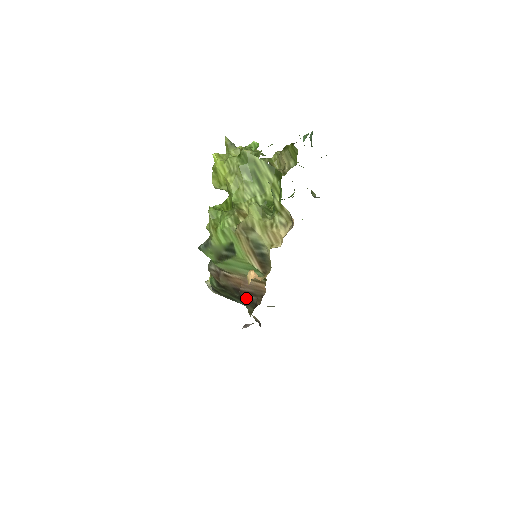
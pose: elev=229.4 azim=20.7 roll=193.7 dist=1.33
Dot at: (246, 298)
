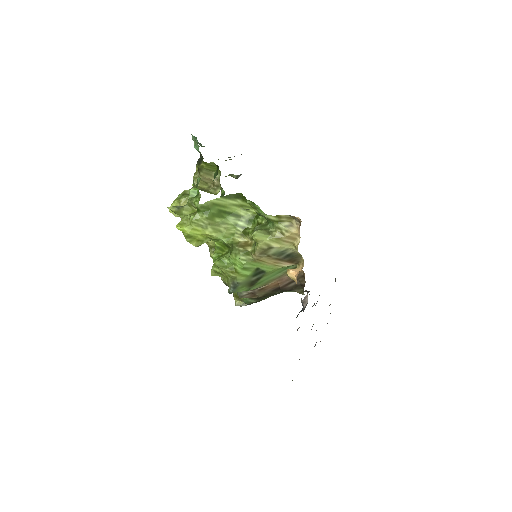
Dot at: (289, 288)
